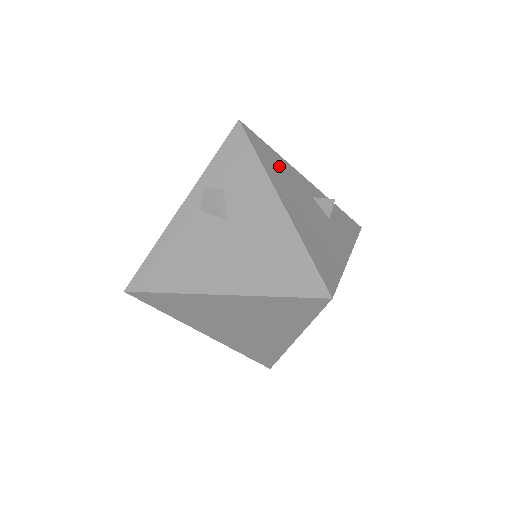
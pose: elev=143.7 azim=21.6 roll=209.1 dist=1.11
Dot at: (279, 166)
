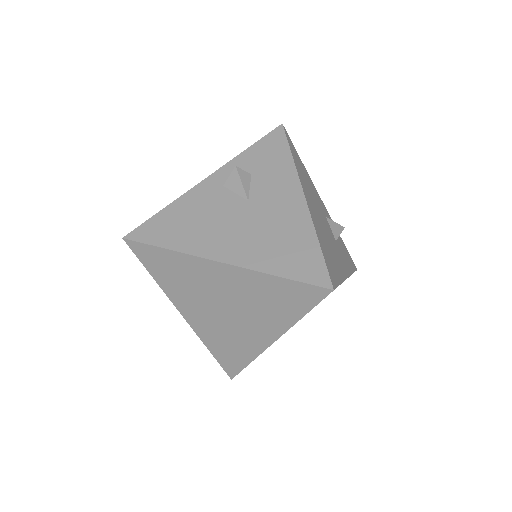
Dot at: (305, 176)
